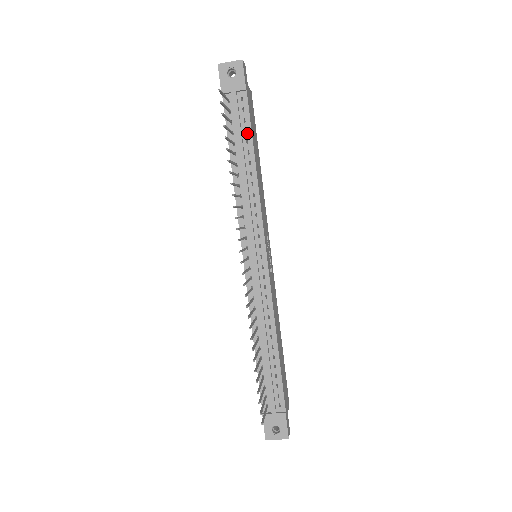
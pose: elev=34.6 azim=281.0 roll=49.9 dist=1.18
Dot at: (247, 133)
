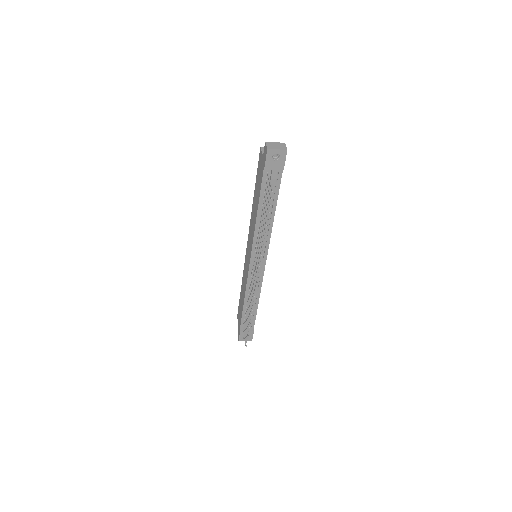
Dot at: (275, 195)
